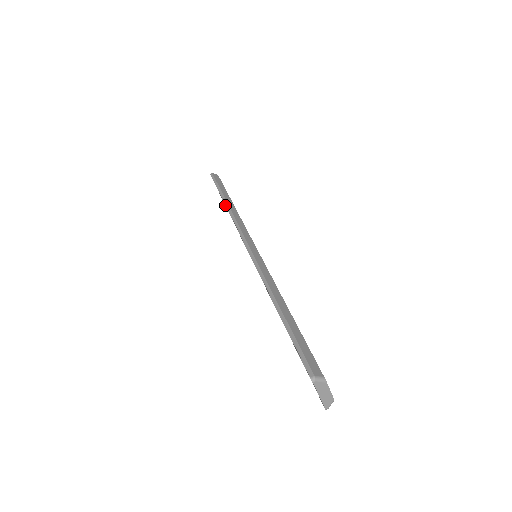
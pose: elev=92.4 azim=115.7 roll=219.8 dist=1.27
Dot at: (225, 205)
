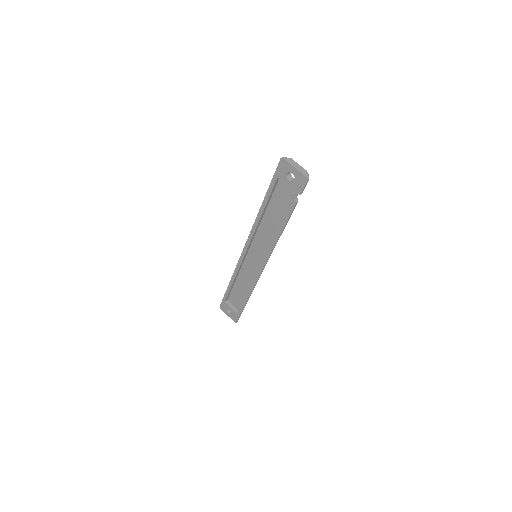
Dot at: (237, 312)
